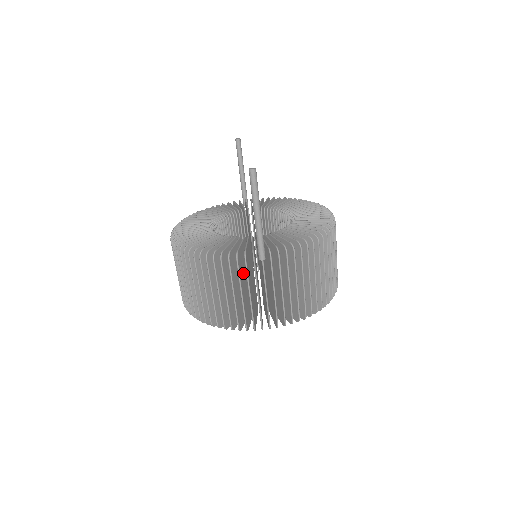
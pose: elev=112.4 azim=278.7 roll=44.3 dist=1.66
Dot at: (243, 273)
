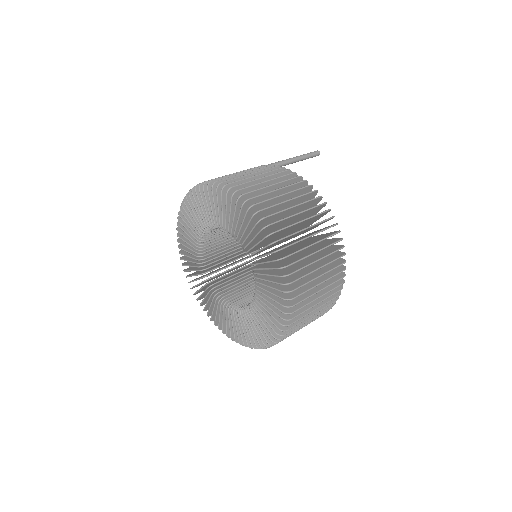
Dot at: occluded
